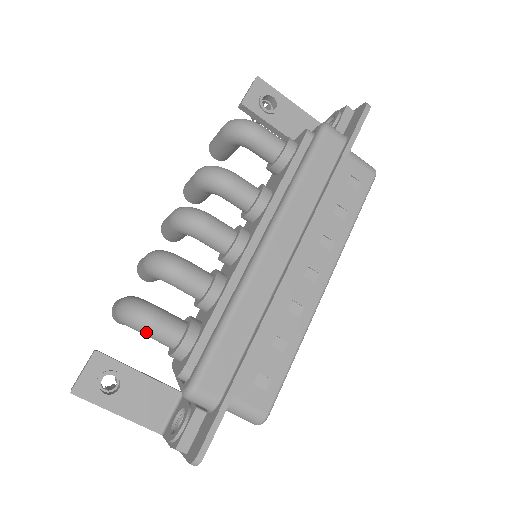
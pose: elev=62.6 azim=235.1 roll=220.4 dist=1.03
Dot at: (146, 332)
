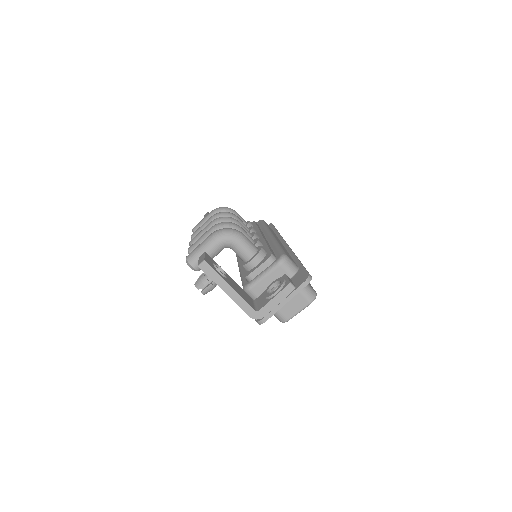
Dot at: (241, 239)
